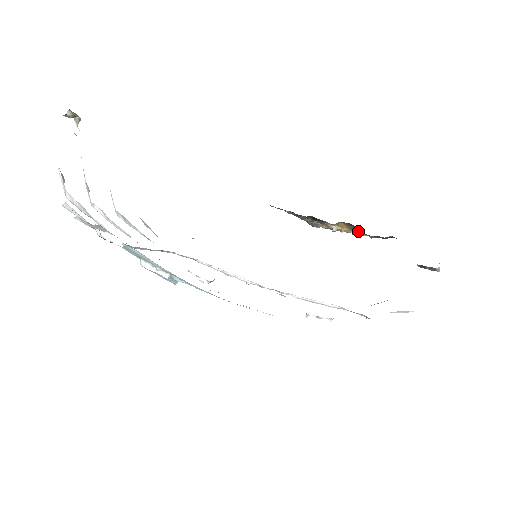
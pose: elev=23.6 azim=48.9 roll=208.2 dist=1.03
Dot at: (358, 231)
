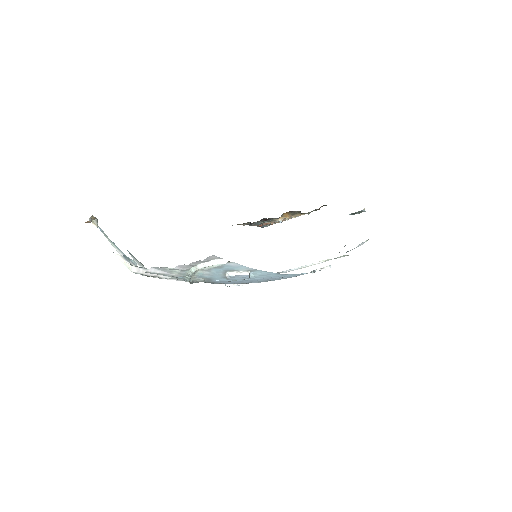
Dot at: (298, 214)
